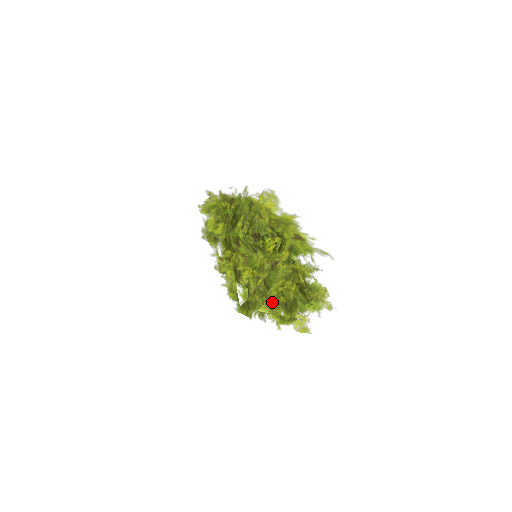
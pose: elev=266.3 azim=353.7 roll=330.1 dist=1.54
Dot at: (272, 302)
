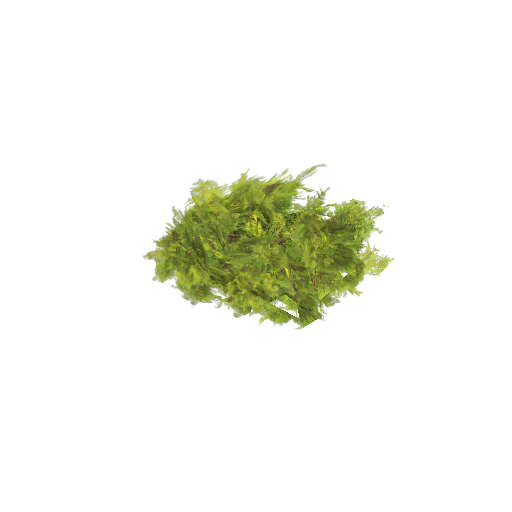
Dot at: (322, 276)
